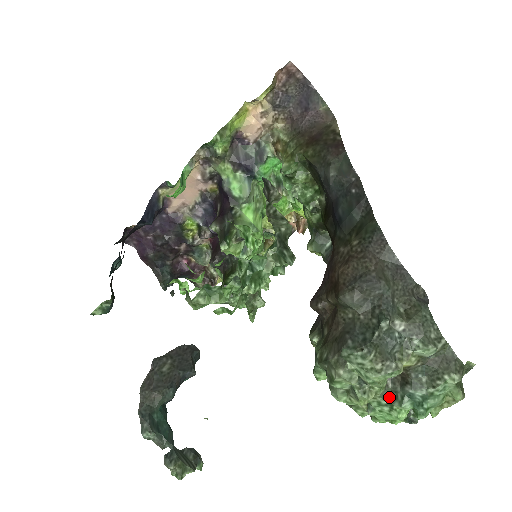
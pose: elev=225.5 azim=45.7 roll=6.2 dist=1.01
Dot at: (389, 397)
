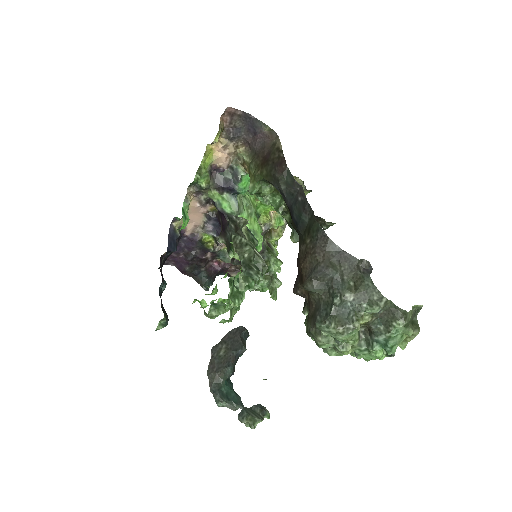
Dot at: (365, 344)
